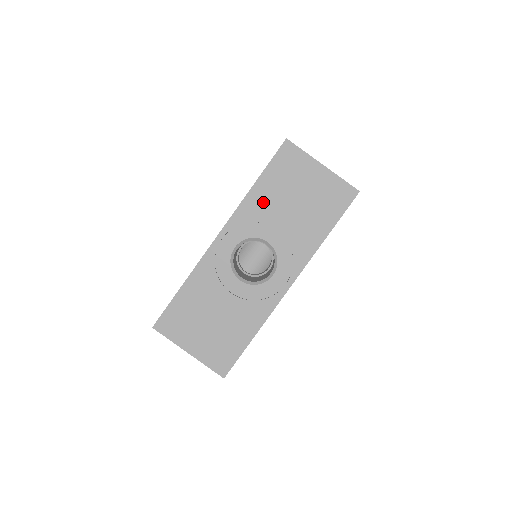
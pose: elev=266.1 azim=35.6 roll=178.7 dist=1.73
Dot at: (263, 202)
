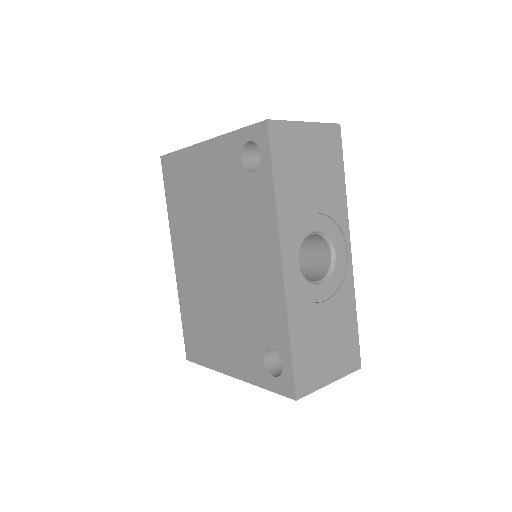
Dot at: (291, 199)
